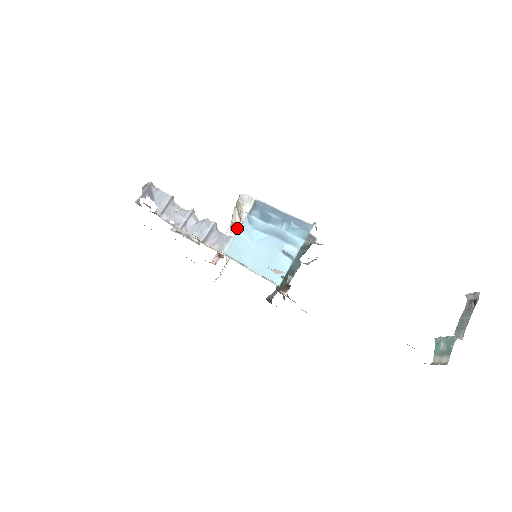
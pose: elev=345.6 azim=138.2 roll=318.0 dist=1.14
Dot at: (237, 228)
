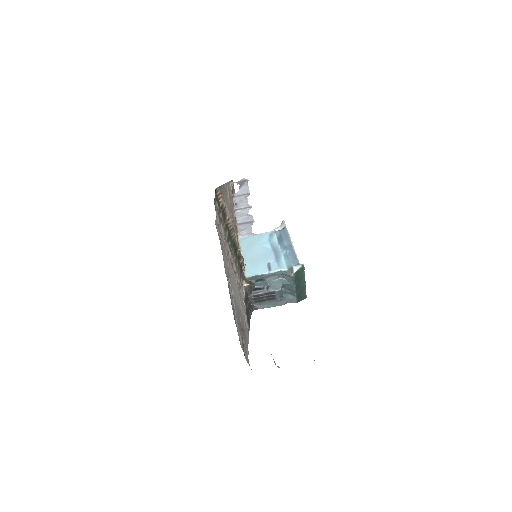
Dot at: occluded
